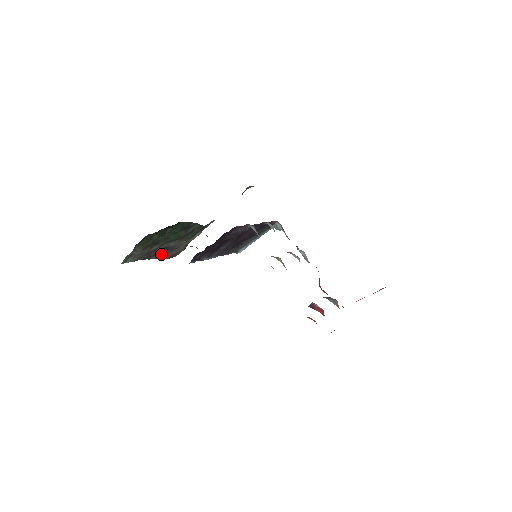
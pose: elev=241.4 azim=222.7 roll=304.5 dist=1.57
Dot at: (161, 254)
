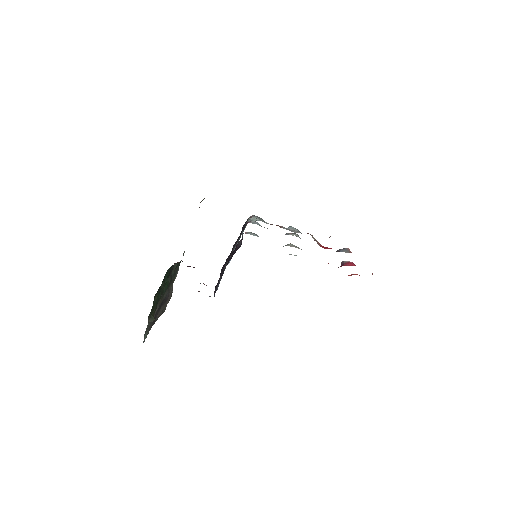
Dot at: (160, 311)
